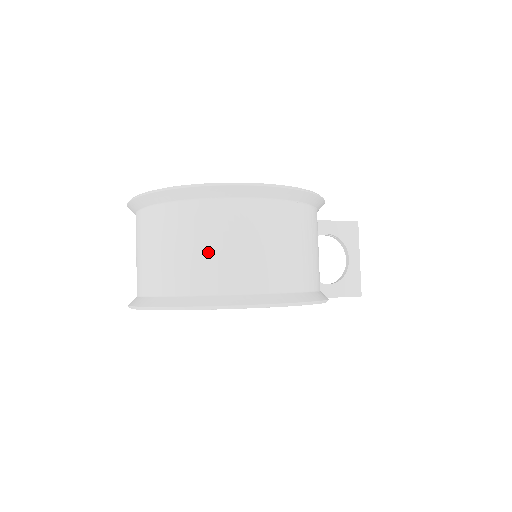
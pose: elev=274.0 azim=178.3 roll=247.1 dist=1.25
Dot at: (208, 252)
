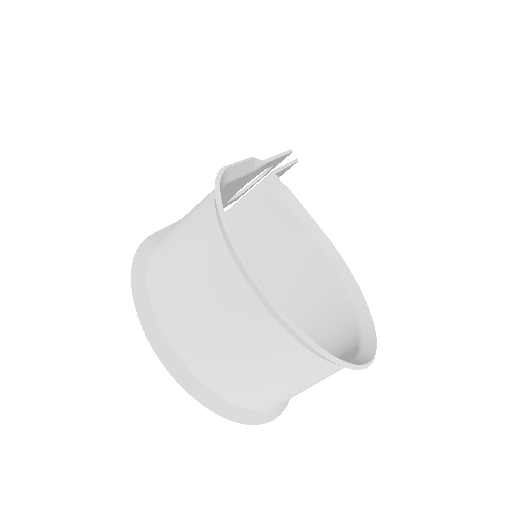
Dot at: (303, 390)
